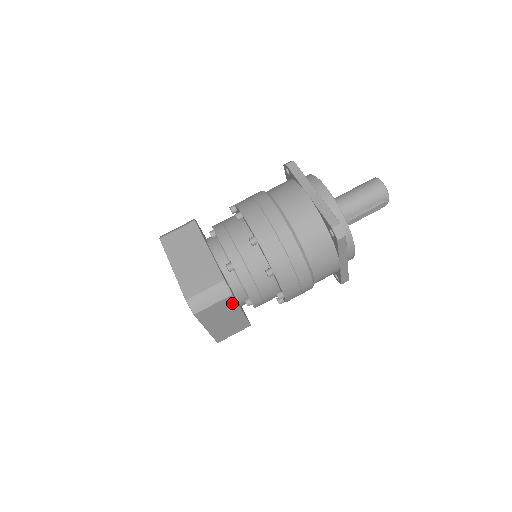
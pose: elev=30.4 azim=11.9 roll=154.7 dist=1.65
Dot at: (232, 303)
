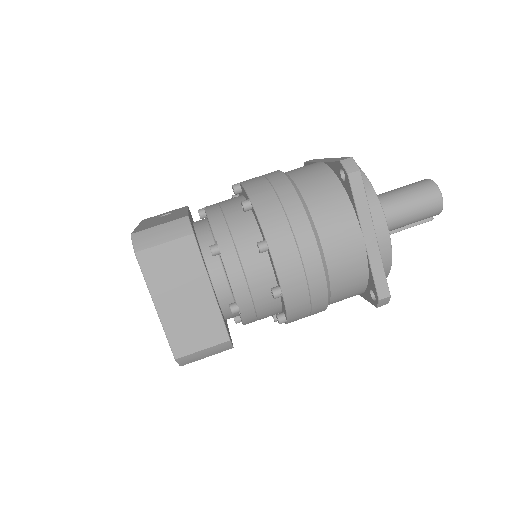
Dot at: occluded
